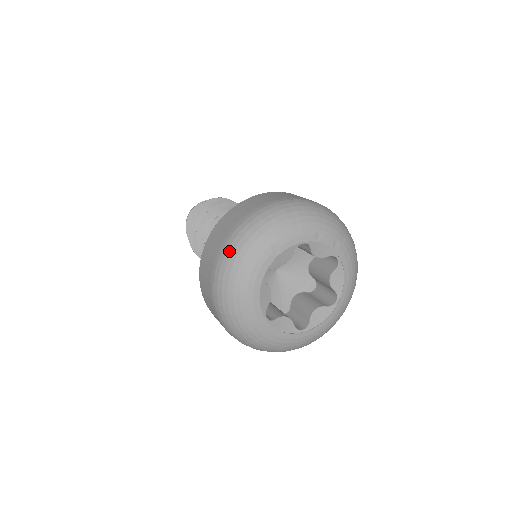
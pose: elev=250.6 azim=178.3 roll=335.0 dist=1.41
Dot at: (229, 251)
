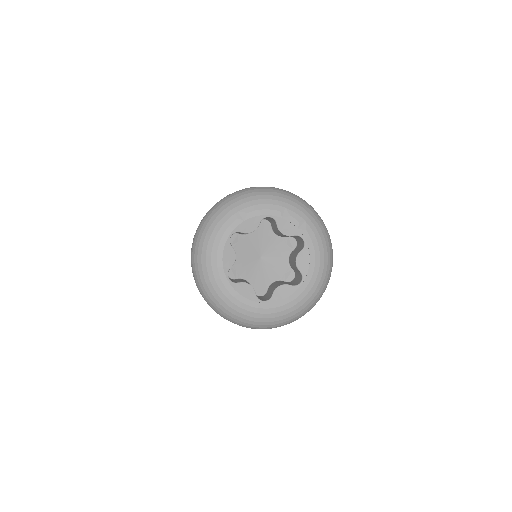
Dot at: (207, 216)
